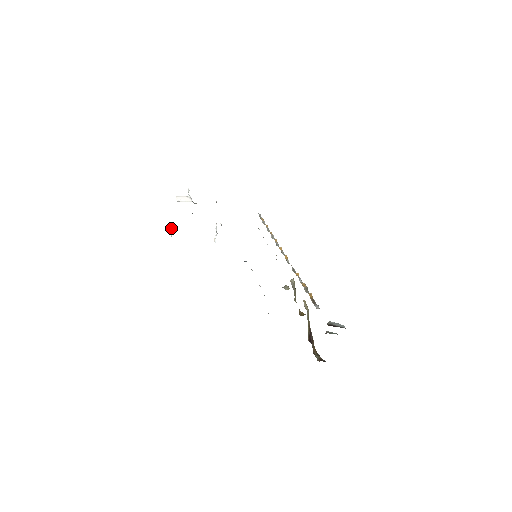
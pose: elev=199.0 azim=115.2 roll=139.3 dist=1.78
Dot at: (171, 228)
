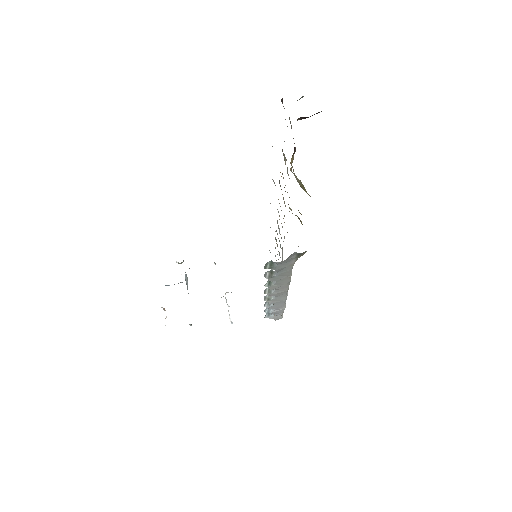
Dot at: occluded
